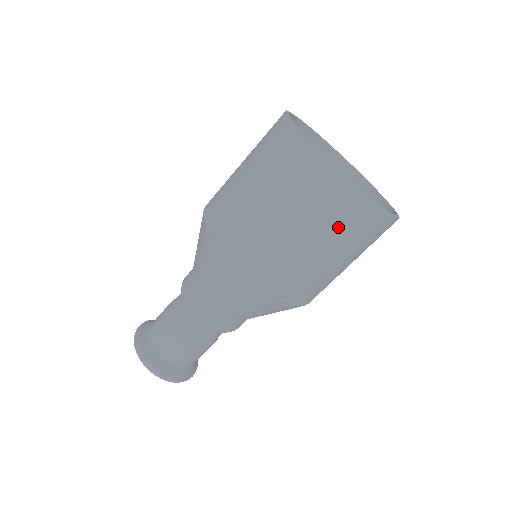
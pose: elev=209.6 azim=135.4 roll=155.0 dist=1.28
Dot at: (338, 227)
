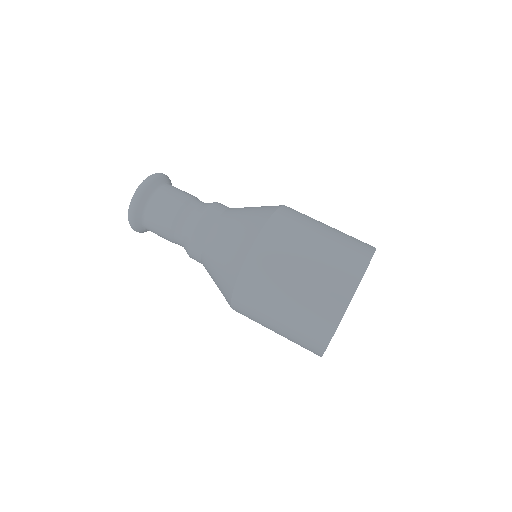
Dot at: occluded
